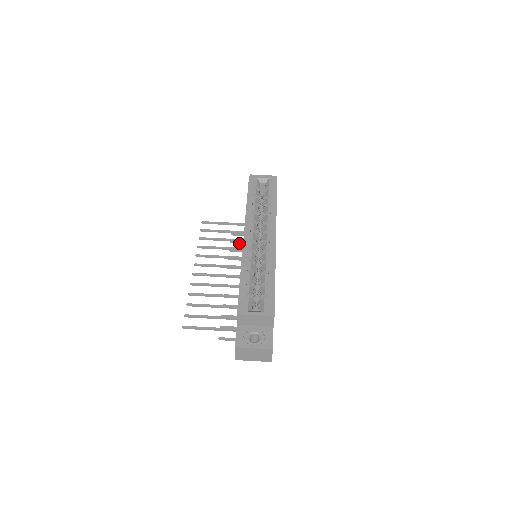
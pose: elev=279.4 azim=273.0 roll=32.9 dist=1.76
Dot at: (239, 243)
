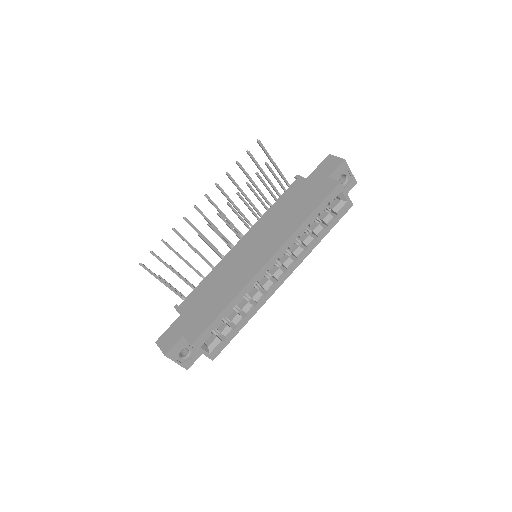
Dot at: (261, 181)
